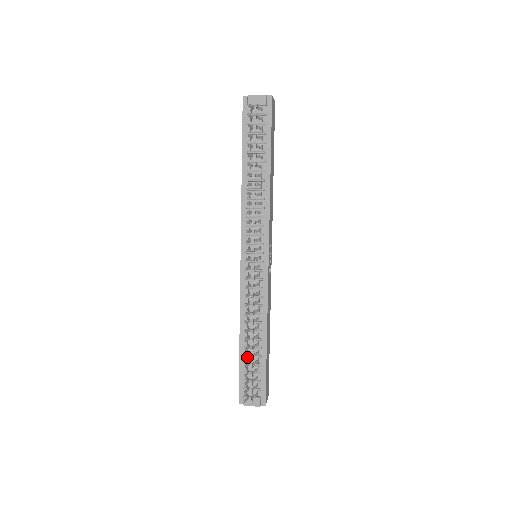
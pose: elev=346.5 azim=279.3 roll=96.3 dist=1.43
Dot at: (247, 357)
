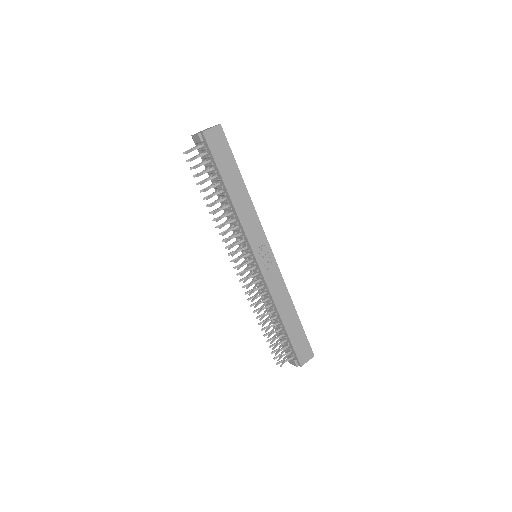
Dot at: (268, 334)
